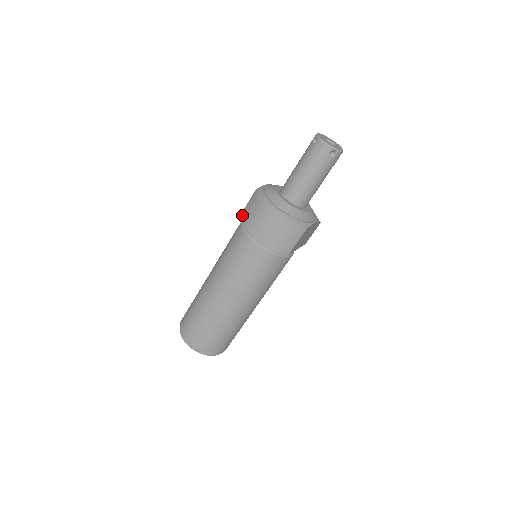
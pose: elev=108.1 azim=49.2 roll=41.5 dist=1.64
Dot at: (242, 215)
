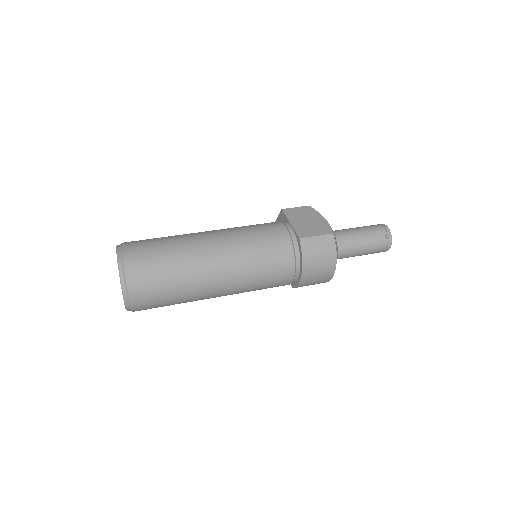
Dot at: (305, 242)
